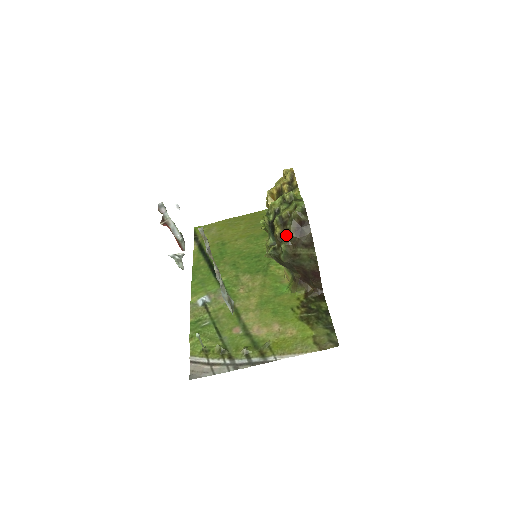
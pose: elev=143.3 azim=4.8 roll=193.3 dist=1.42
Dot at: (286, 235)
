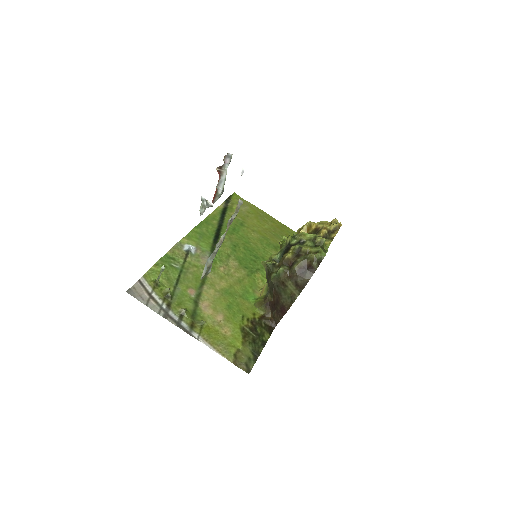
Dot at: (291, 264)
